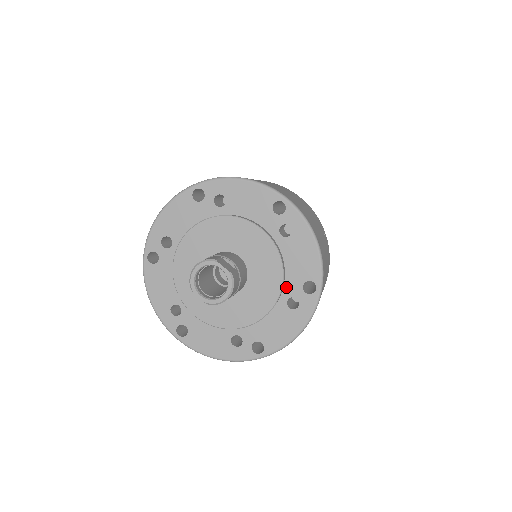
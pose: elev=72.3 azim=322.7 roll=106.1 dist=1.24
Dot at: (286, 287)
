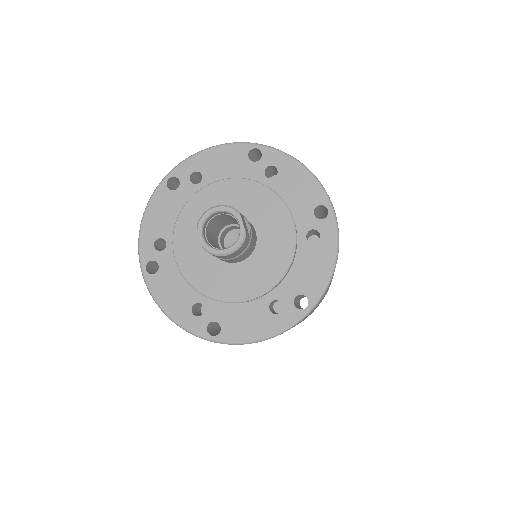
Dot at: (279, 288)
